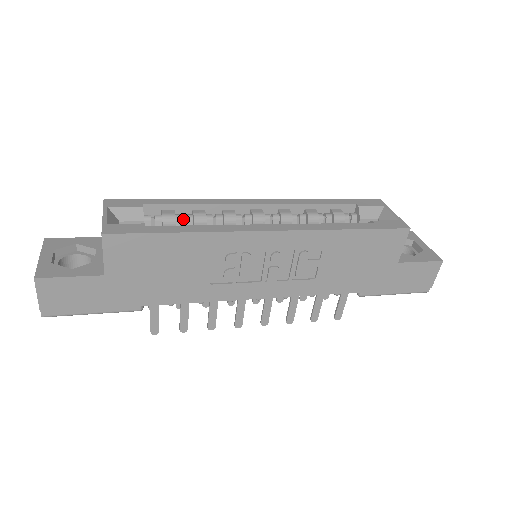
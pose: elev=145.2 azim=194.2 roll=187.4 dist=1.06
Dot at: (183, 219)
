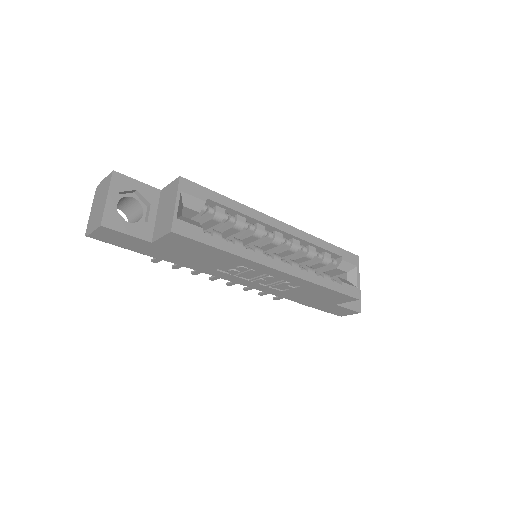
Dot at: (227, 216)
